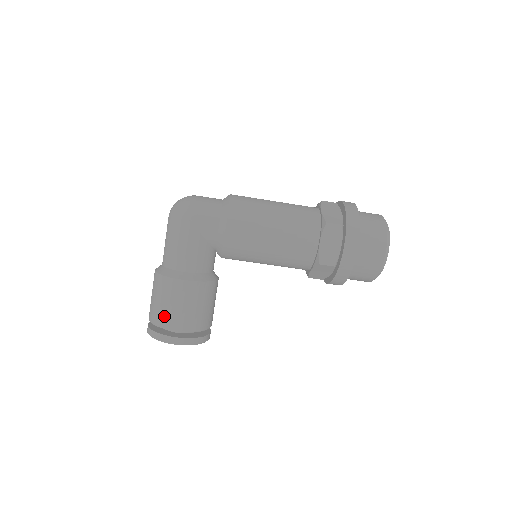
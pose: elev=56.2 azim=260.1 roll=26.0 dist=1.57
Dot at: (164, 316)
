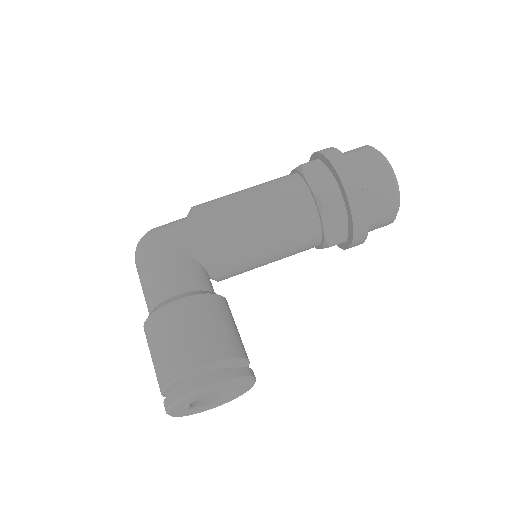
Dot at: (173, 360)
